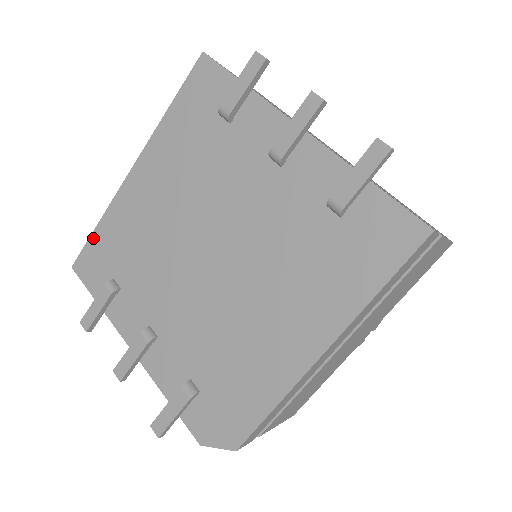
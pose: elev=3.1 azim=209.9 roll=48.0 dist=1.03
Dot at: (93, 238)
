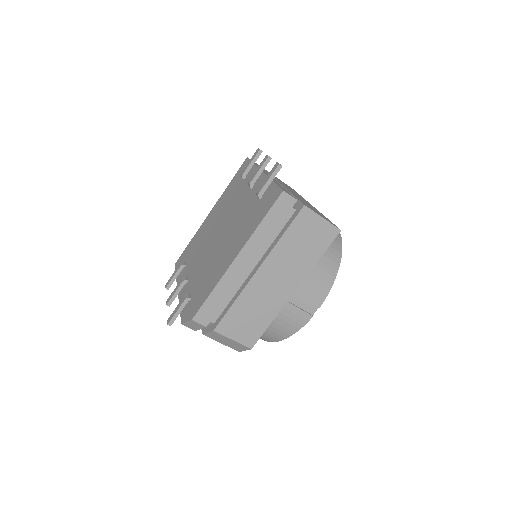
Dot at: (187, 248)
